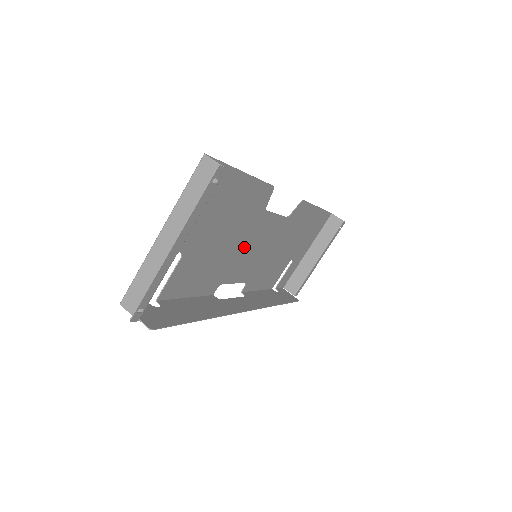
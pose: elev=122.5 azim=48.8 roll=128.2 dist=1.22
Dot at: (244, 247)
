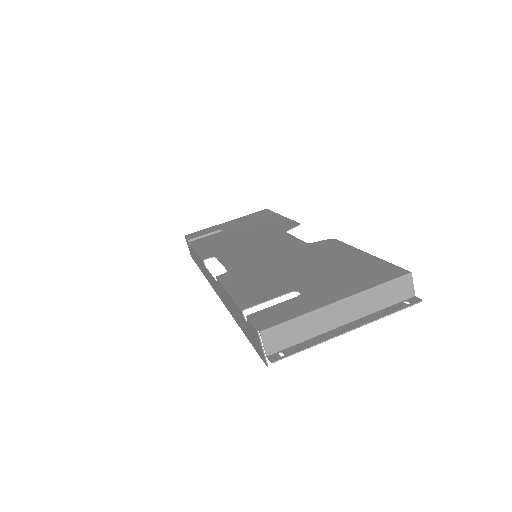
Dot at: (269, 256)
